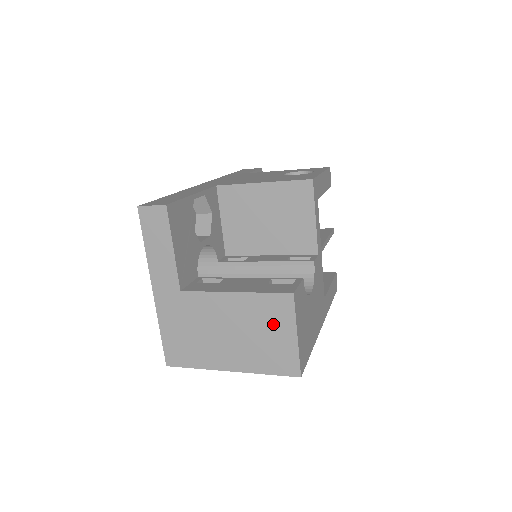
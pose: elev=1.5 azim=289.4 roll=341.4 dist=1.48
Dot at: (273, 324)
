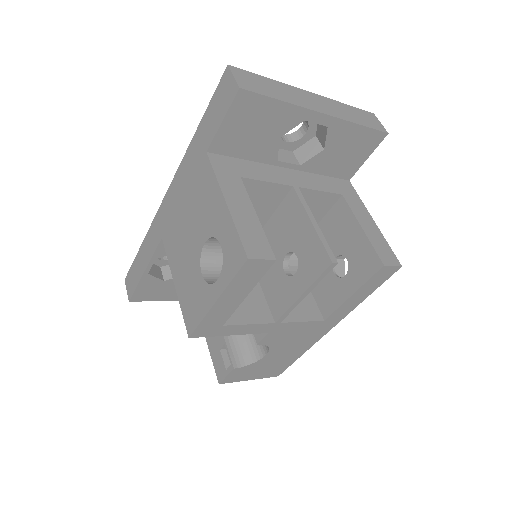
Dot at: occluded
